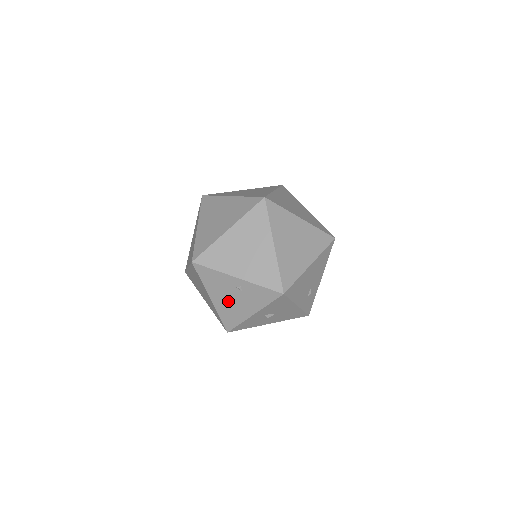
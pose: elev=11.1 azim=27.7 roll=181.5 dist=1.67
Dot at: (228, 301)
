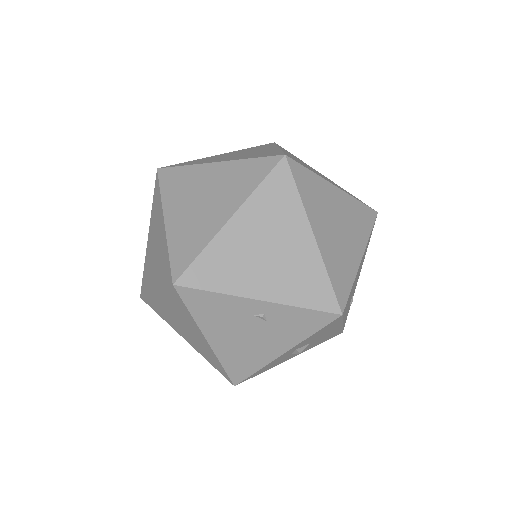
Dot at: (239, 339)
